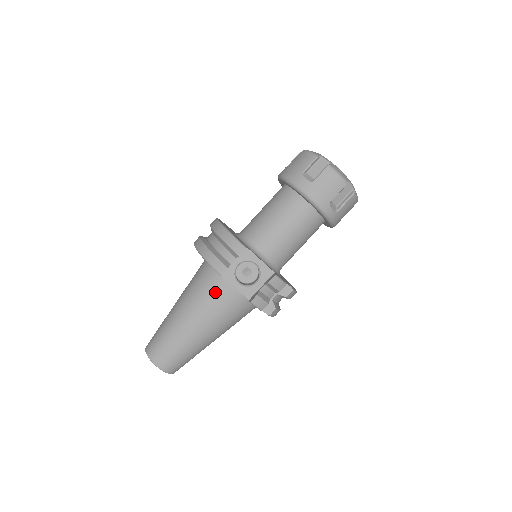
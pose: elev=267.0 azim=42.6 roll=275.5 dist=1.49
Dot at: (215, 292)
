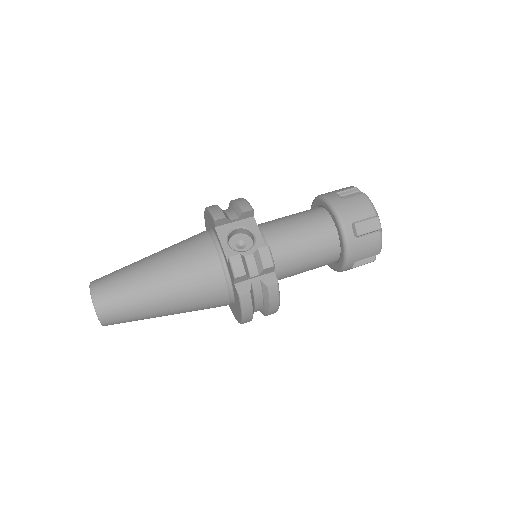
Dot at: (199, 246)
